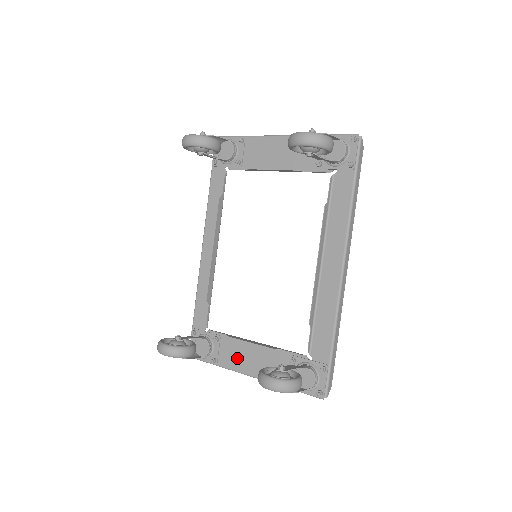
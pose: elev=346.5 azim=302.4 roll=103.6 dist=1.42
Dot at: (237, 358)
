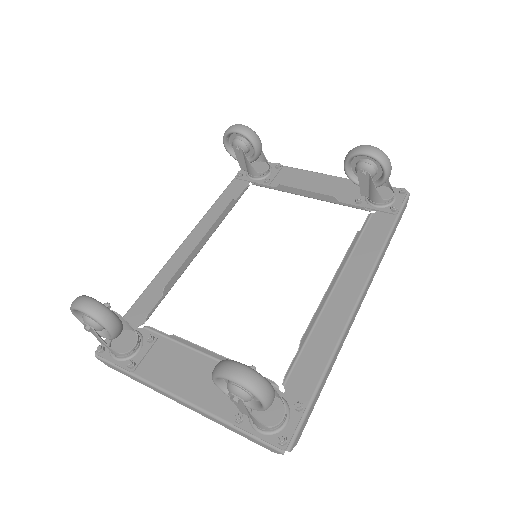
Dot at: (169, 370)
